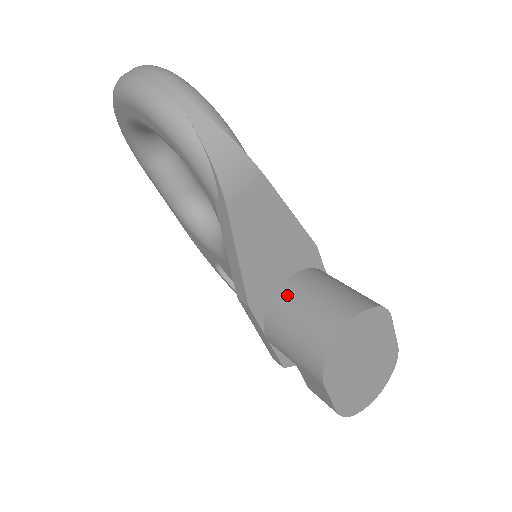
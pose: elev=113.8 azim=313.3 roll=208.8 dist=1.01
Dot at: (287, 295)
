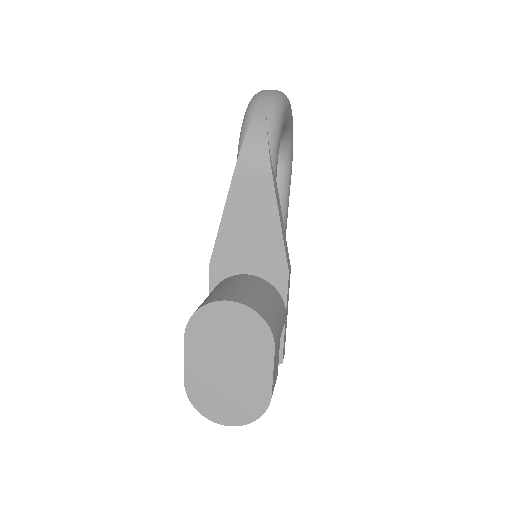
Dot at: (235, 278)
